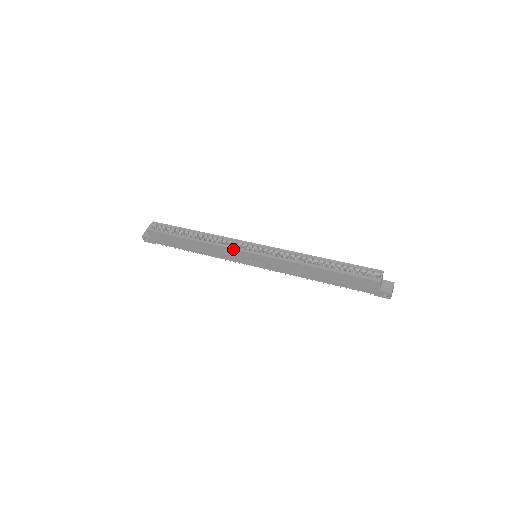
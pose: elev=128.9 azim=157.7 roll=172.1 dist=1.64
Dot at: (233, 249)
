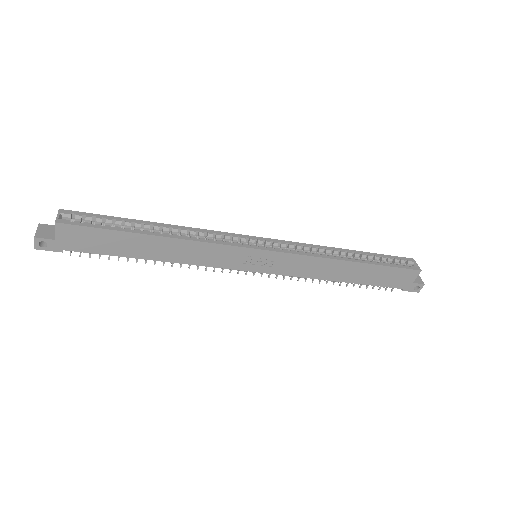
Dot at: (232, 246)
